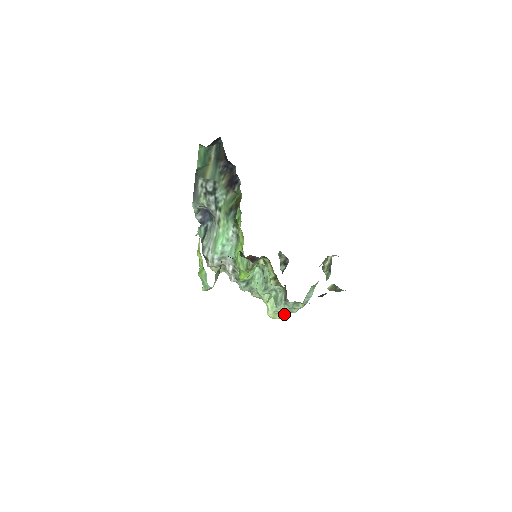
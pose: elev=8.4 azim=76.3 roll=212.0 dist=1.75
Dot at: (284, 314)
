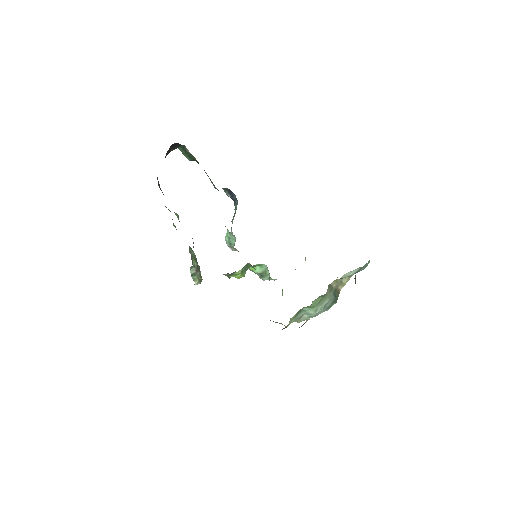
Dot at: occluded
